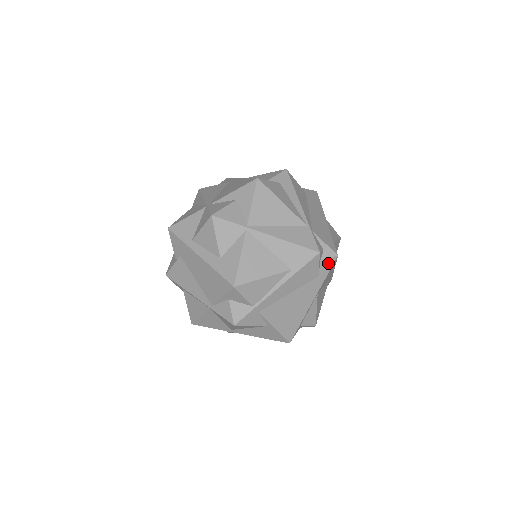
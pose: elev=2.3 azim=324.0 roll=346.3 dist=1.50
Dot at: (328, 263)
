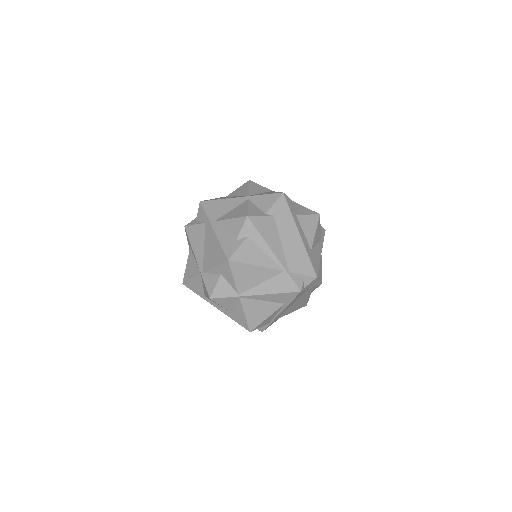
Dot at: (311, 283)
